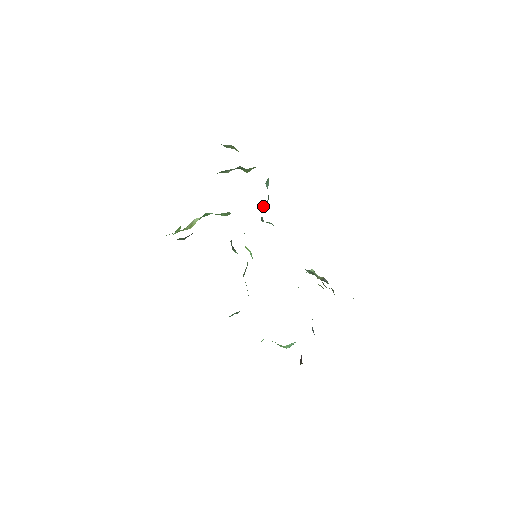
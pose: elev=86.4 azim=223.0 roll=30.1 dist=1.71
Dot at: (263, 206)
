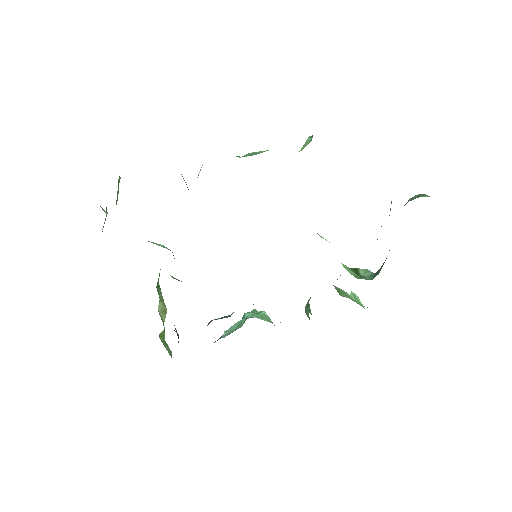
Dot at: occluded
